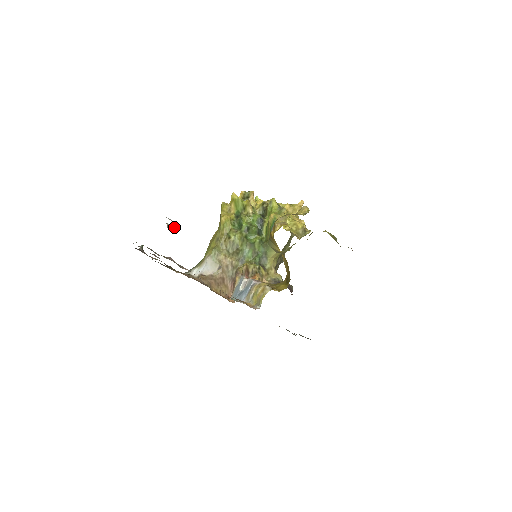
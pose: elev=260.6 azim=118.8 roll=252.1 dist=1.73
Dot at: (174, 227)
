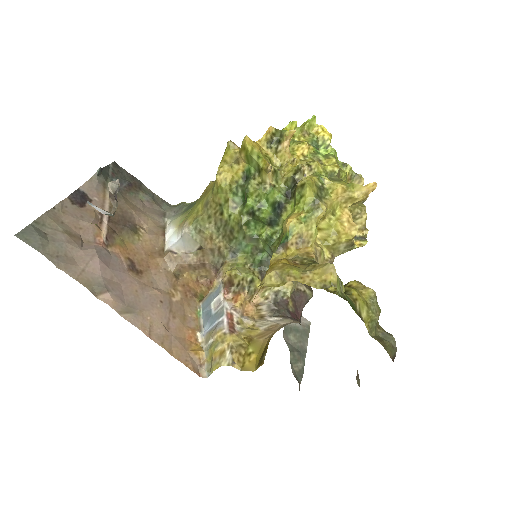
Dot at: (113, 201)
